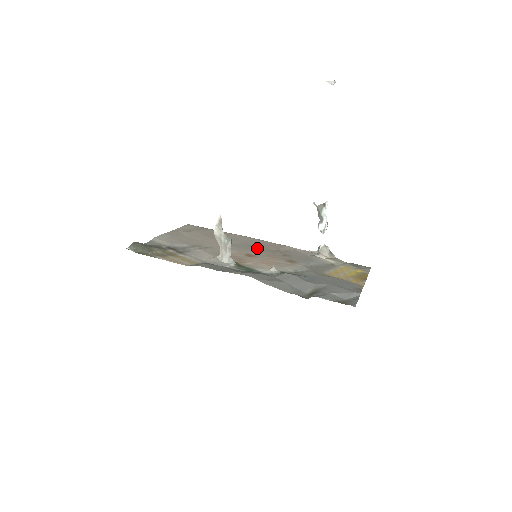
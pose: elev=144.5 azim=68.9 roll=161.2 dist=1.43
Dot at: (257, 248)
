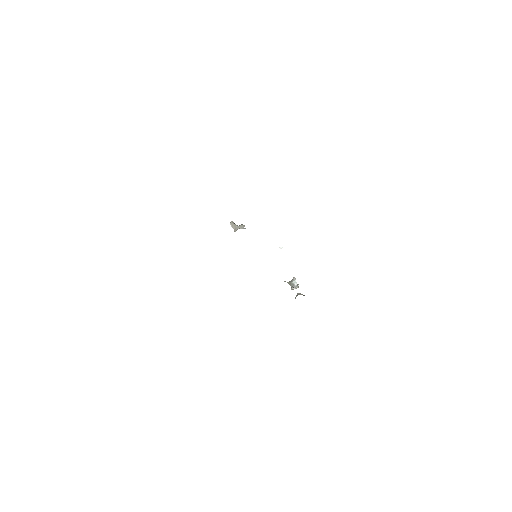
Dot at: occluded
